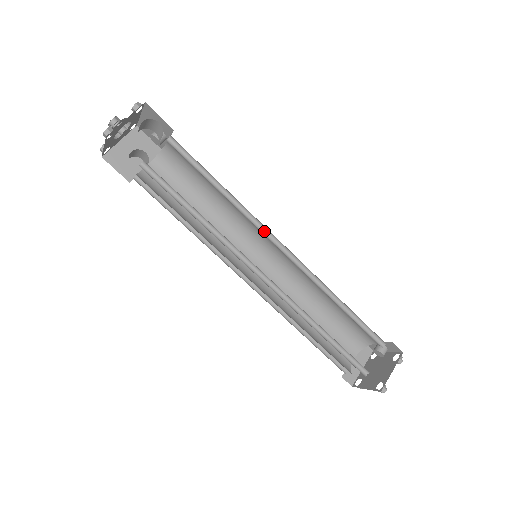
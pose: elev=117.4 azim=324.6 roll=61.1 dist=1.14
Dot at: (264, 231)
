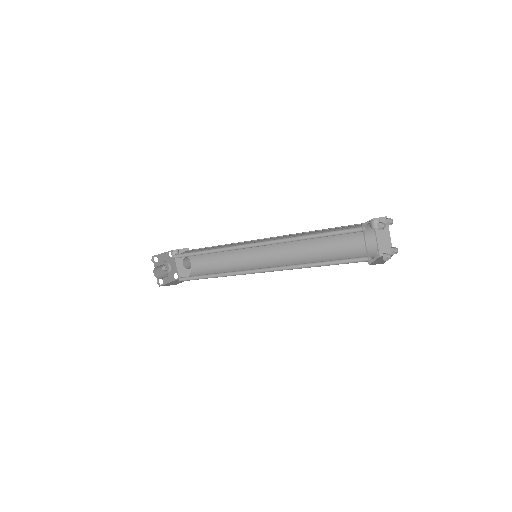
Dot at: (240, 246)
